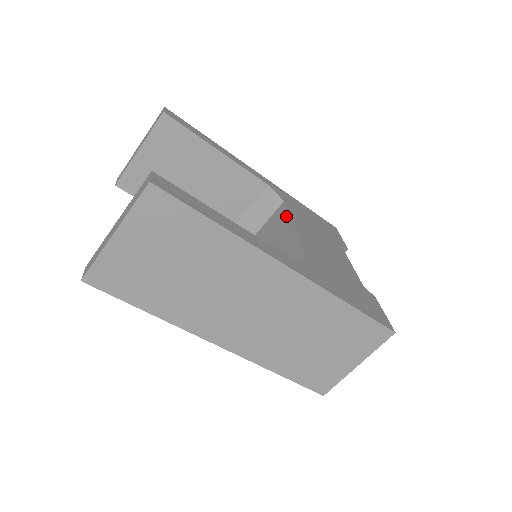
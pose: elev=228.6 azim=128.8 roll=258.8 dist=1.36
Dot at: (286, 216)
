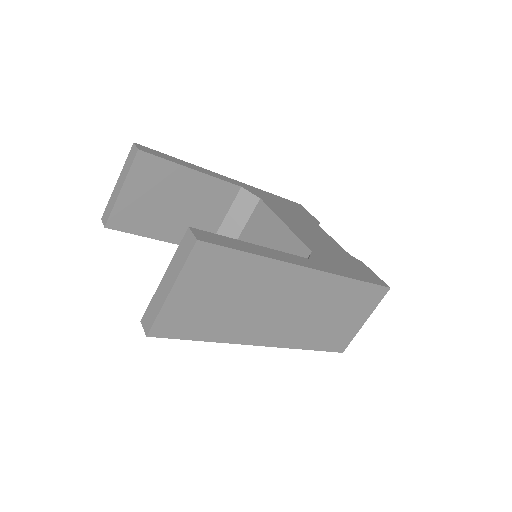
Dot at: (270, 213)
